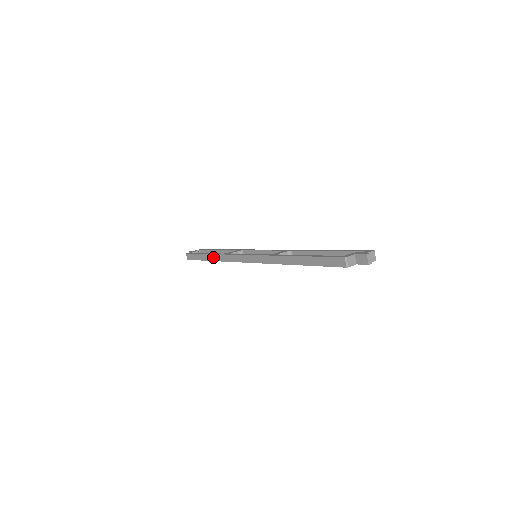
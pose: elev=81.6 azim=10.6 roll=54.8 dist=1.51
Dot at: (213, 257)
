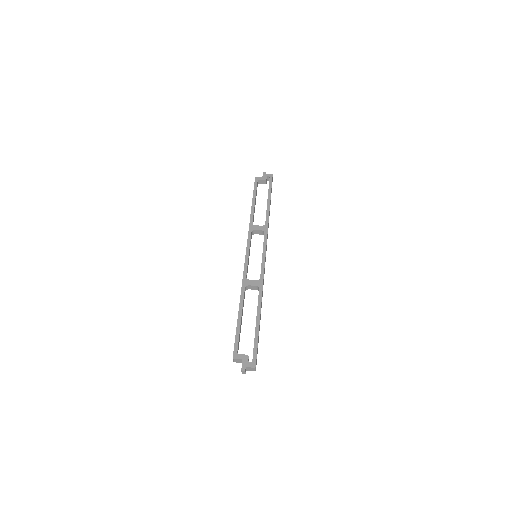
Dot at: (251, 215)
